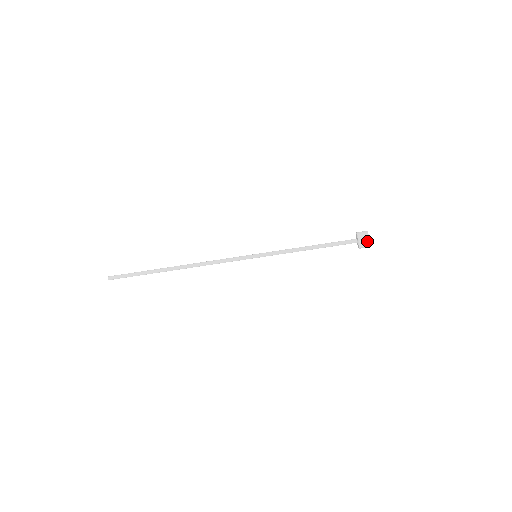
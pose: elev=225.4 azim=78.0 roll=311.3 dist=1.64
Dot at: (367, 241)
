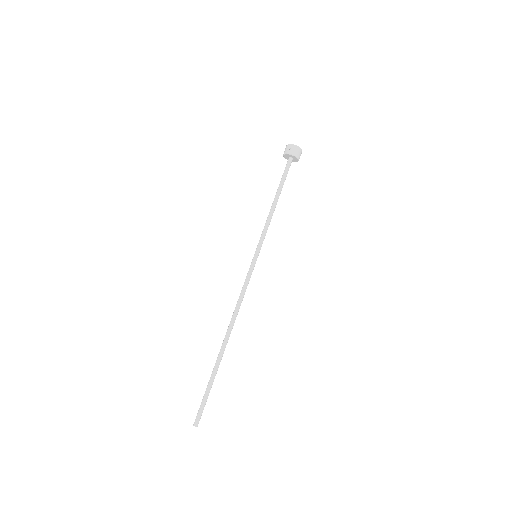
Dot at: (295, 147)
